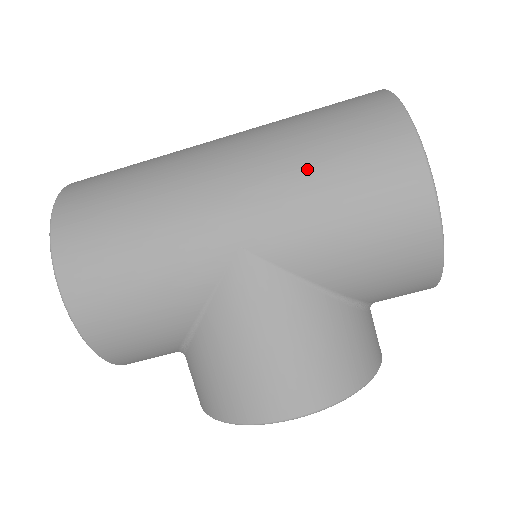
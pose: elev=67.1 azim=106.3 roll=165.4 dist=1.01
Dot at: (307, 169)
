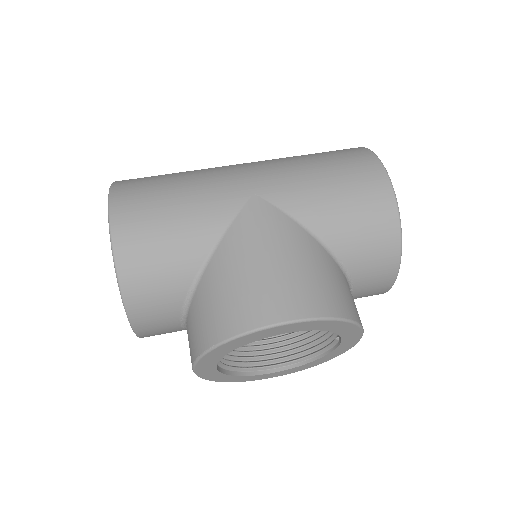
Dot at: (302, 161)
